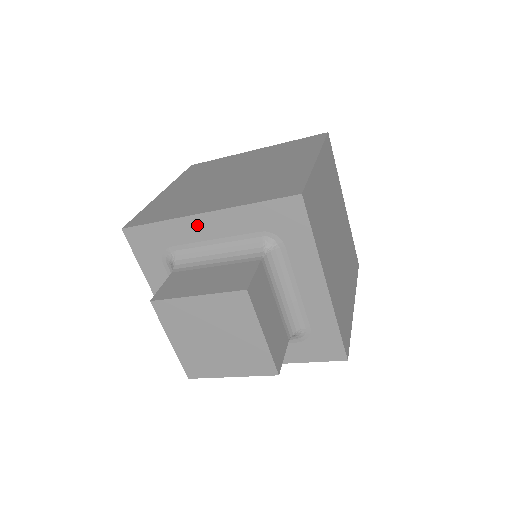
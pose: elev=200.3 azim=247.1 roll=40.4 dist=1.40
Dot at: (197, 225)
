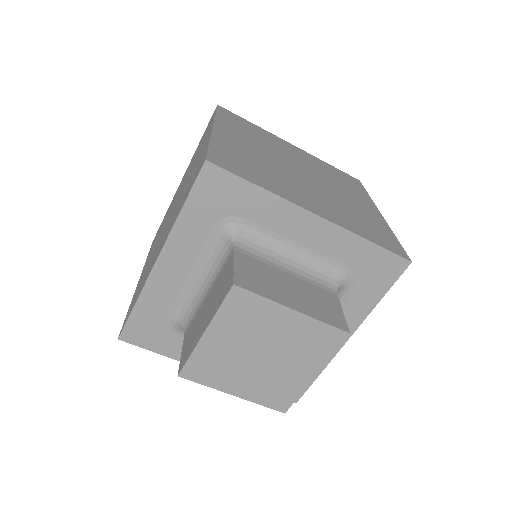
Dot at: (163, 276)
